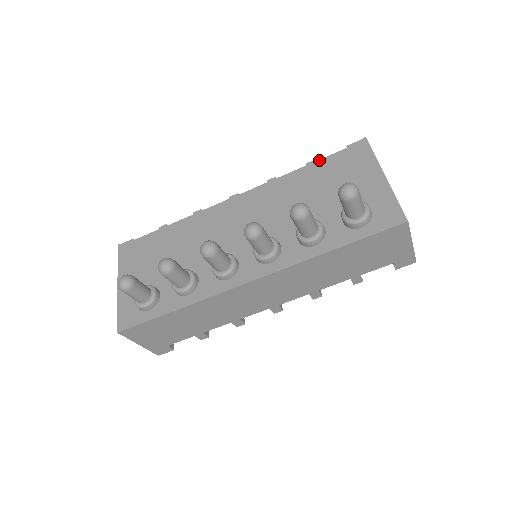
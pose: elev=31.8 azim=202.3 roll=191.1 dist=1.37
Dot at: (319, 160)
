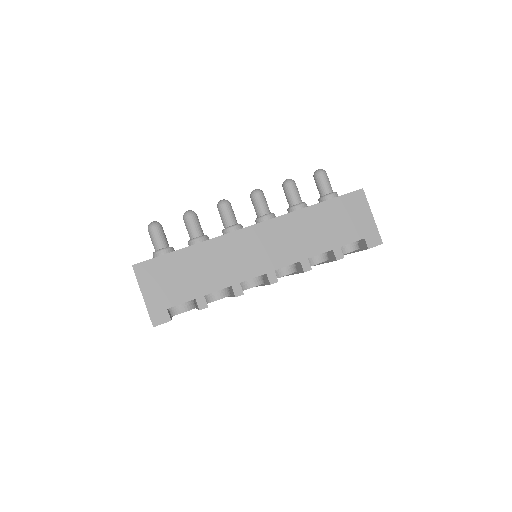
Dot at: occluded
